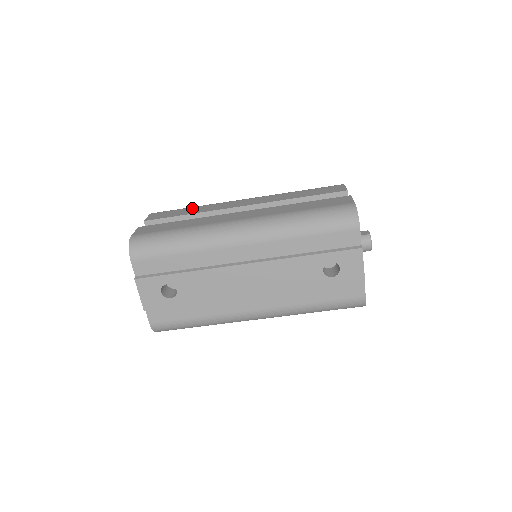
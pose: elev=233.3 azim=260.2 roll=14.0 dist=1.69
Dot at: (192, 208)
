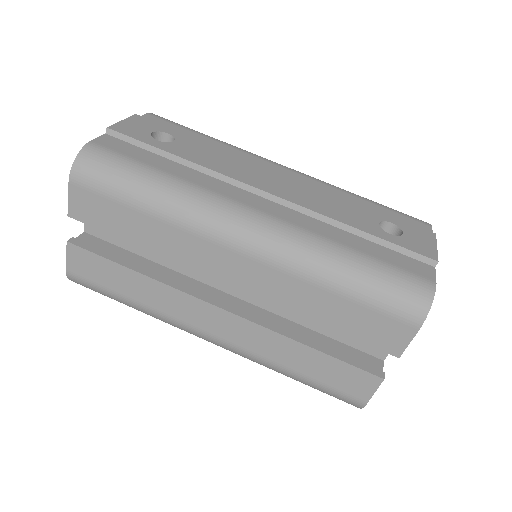
Dot at: occluded
